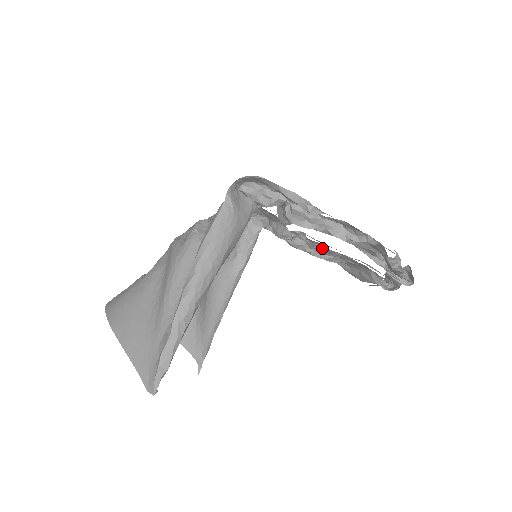
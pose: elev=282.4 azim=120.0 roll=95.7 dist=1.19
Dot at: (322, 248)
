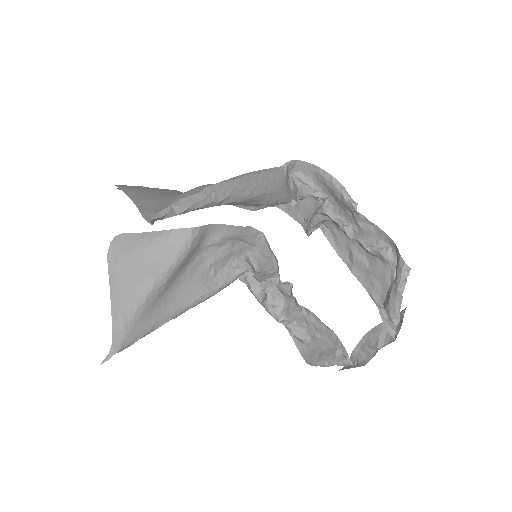
Dot at: (298, 310)
